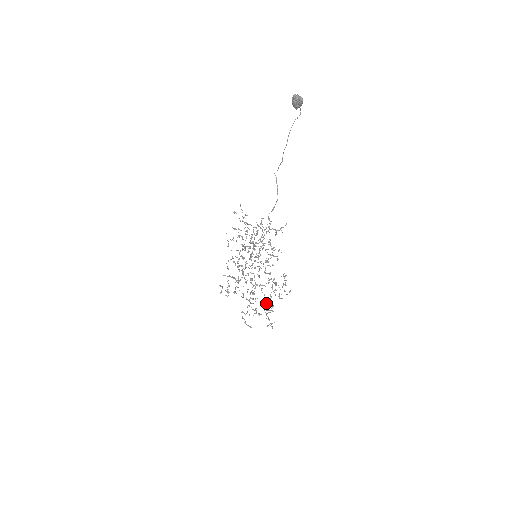
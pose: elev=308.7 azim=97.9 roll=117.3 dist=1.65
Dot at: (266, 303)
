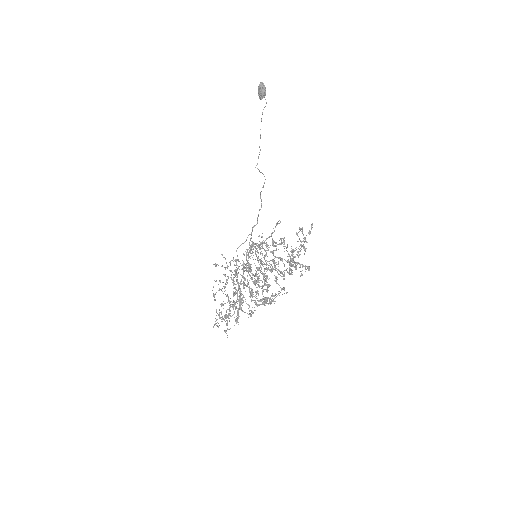
Dot at: (287, 272)
